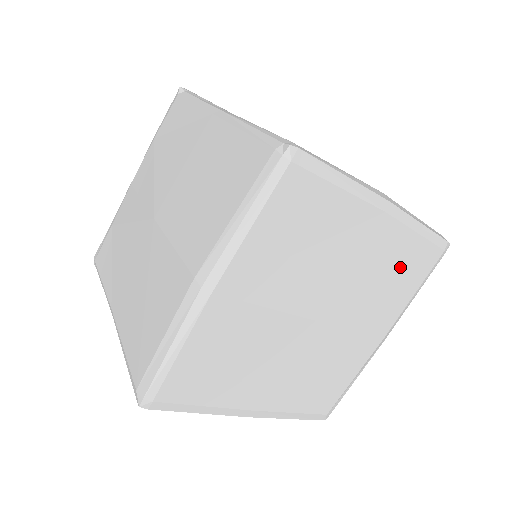
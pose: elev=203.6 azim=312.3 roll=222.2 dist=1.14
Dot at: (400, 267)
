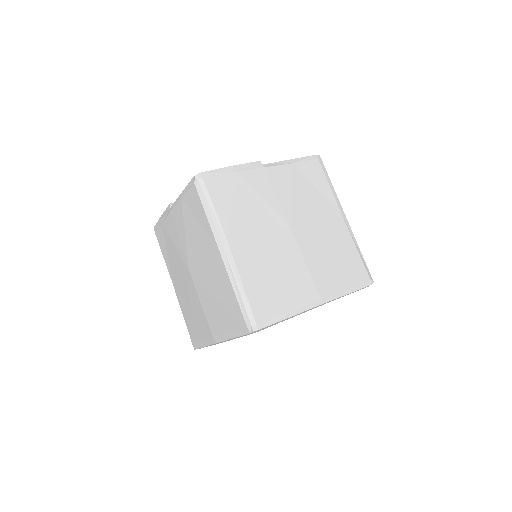
Dot at: occluded
